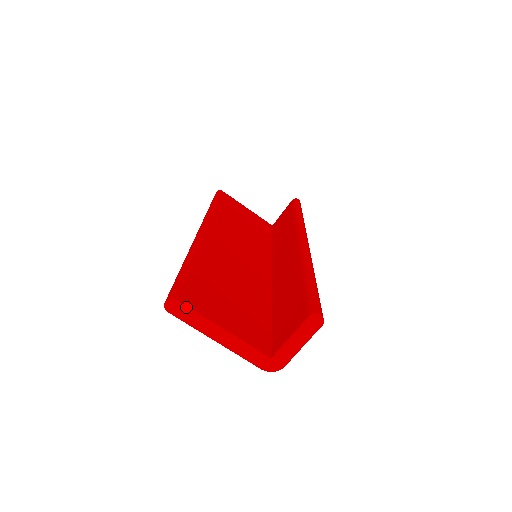
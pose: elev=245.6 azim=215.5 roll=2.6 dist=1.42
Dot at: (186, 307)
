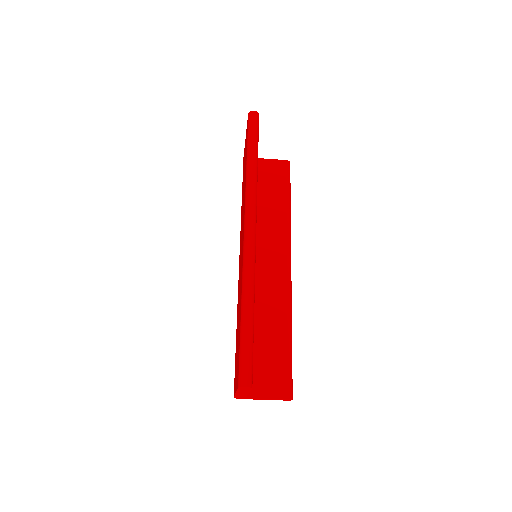
Dot at: (250, 389)
